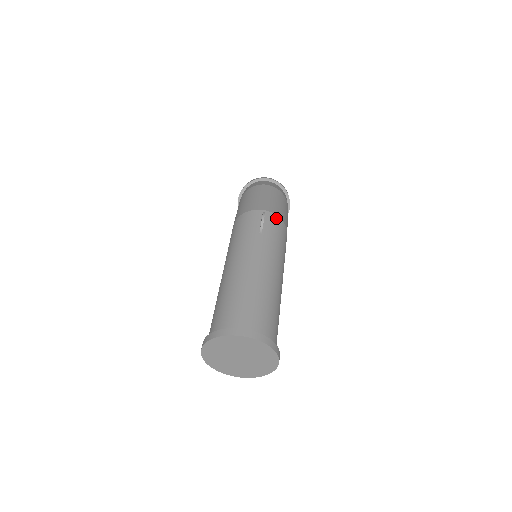
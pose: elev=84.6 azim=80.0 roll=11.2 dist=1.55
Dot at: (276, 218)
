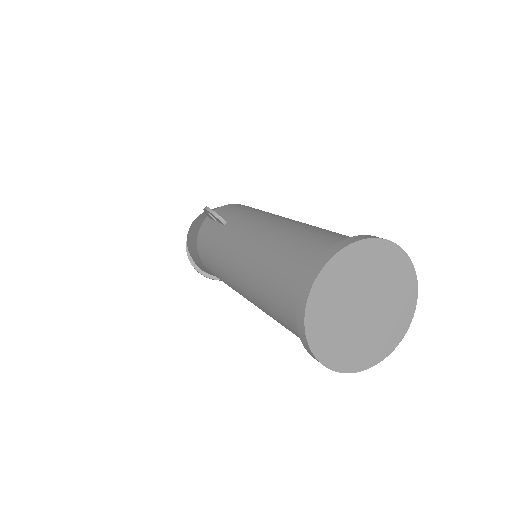
Dot at: (225, 207)
